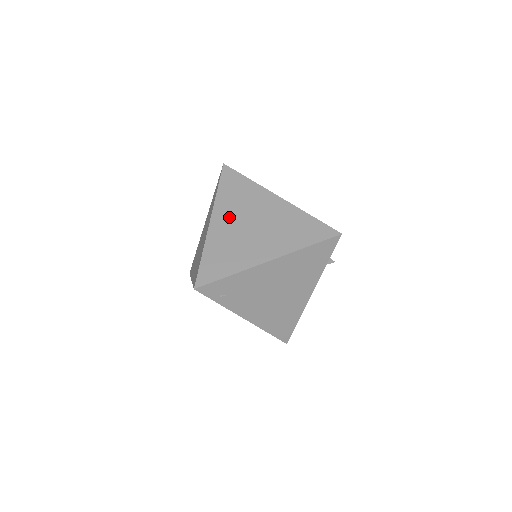
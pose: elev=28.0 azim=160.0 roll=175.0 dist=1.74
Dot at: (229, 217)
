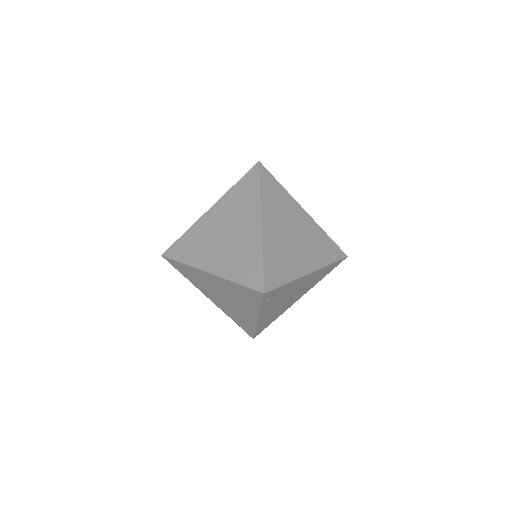
Dot at: (275, 222)
